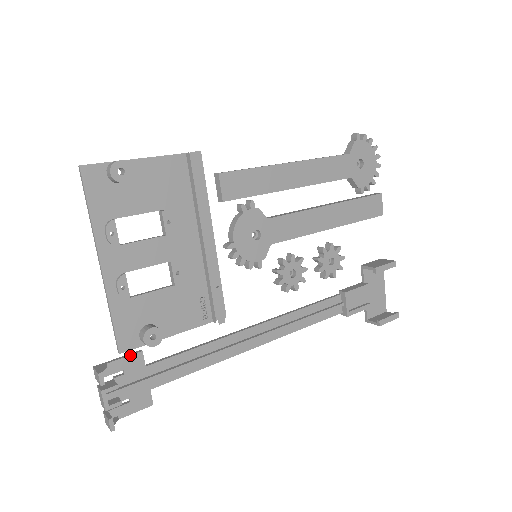
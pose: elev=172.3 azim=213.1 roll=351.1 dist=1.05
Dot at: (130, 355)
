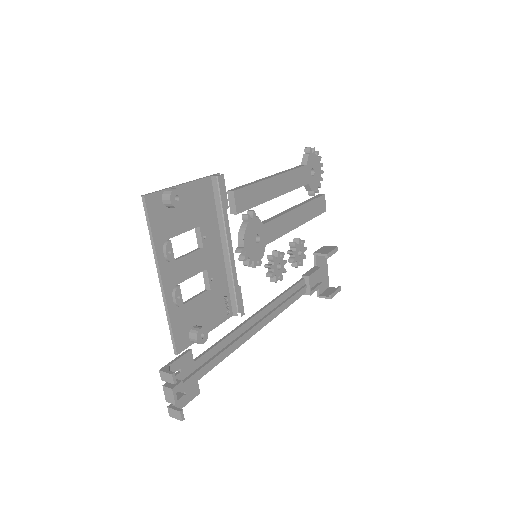
Dot at: (184, 354)
